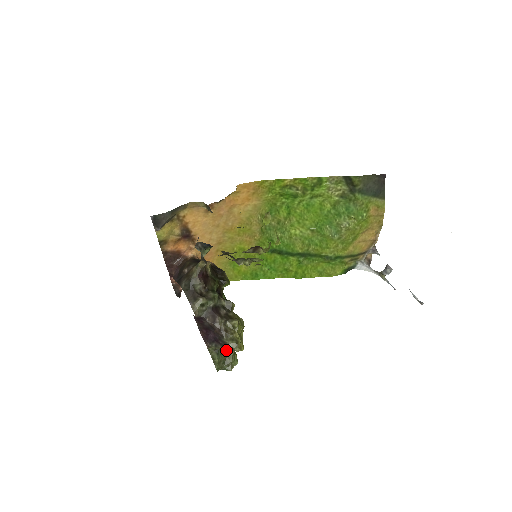
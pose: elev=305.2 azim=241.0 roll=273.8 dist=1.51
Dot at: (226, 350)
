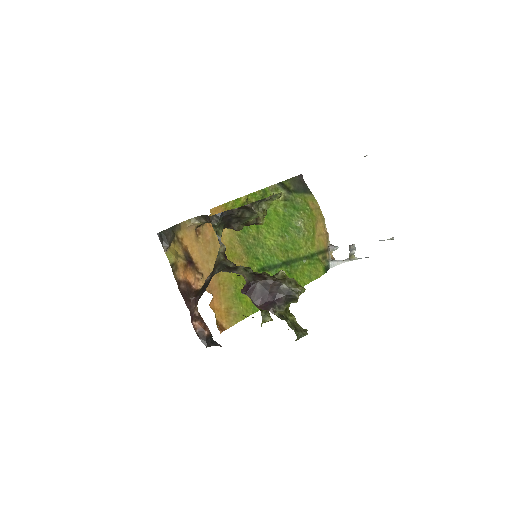
Dot at: (289, 320)
